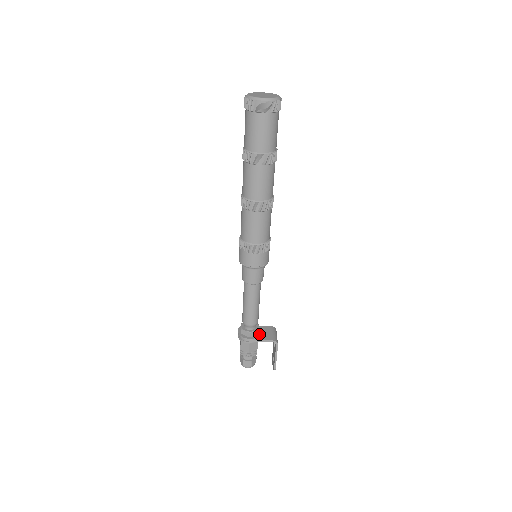
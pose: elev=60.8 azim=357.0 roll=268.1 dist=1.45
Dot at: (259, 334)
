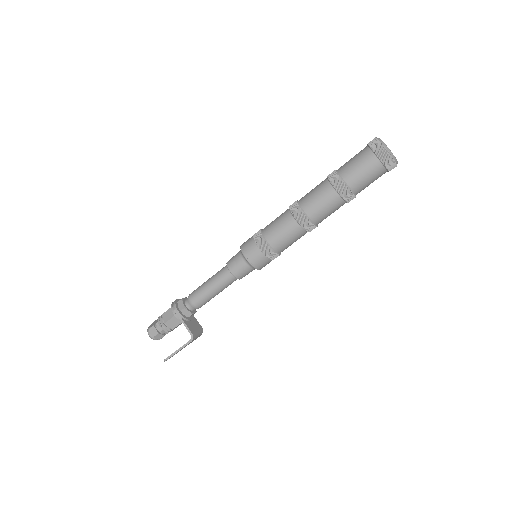
Dot at: (188, 318)
